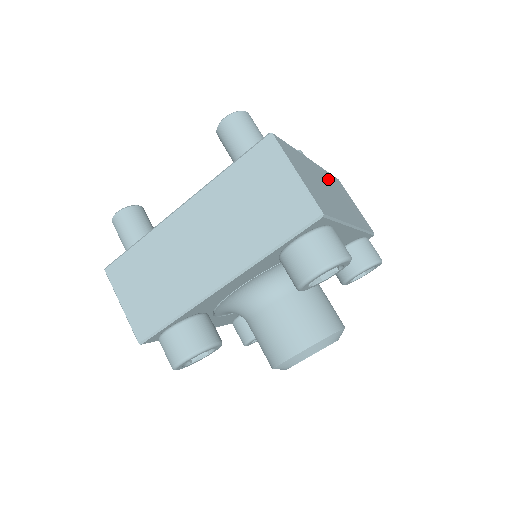
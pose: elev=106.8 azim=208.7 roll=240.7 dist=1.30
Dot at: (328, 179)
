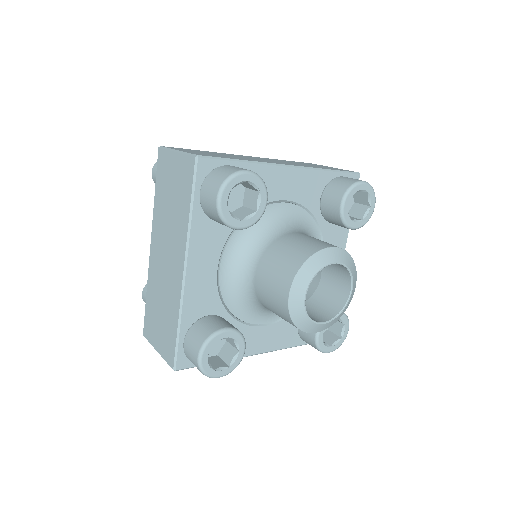
Dot at: occluded
